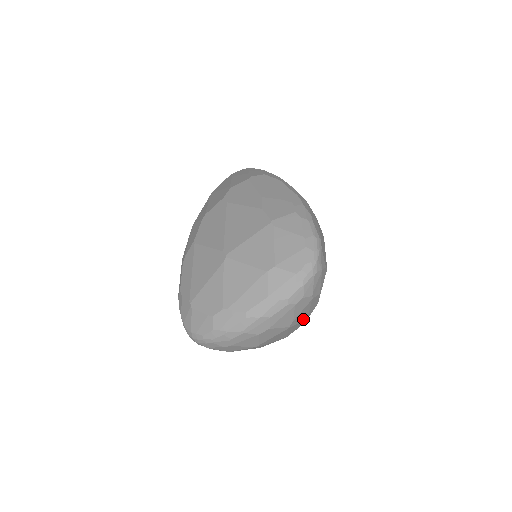
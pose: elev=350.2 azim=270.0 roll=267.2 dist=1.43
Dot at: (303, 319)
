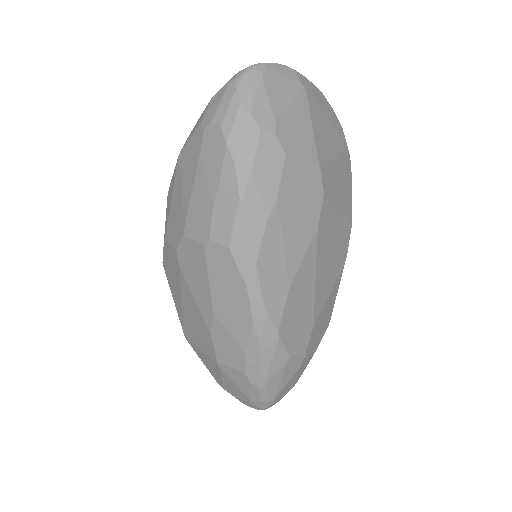
Dot at: occluded
